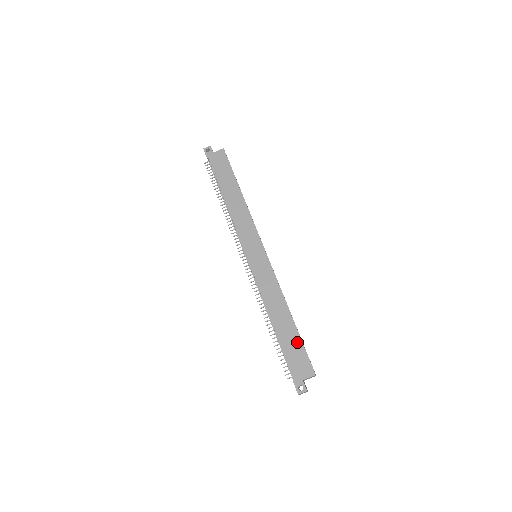
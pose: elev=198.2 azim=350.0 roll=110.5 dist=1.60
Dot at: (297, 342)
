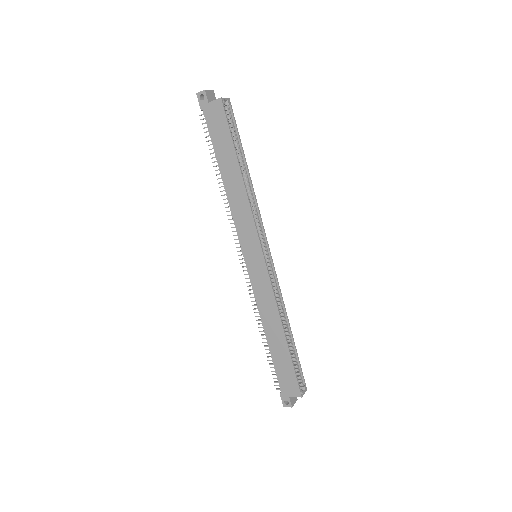
Dot at: (288, 363)
